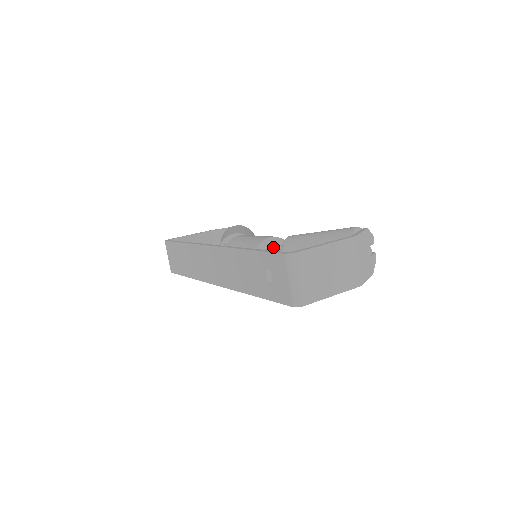
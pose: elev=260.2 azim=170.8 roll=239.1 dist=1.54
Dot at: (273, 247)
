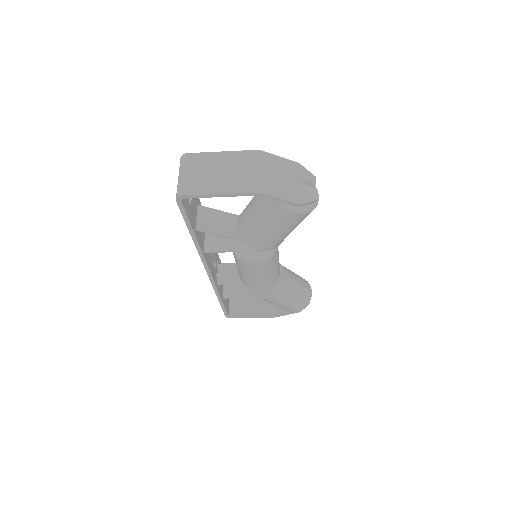
Dot at: occluded
